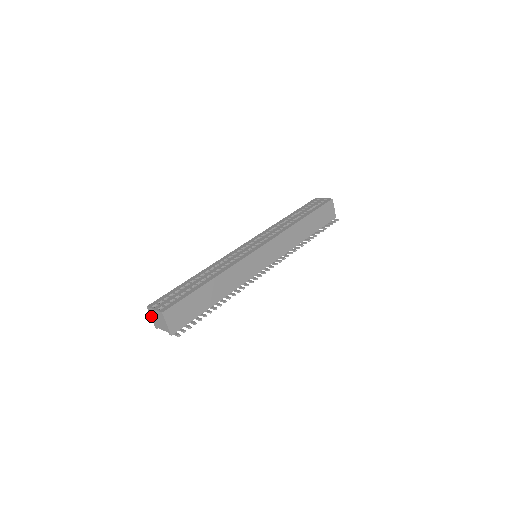
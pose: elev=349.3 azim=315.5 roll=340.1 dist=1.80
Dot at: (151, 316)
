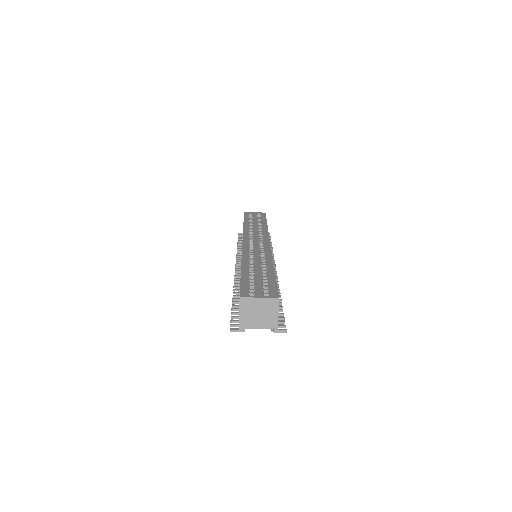
Dot at: (241, 312)
